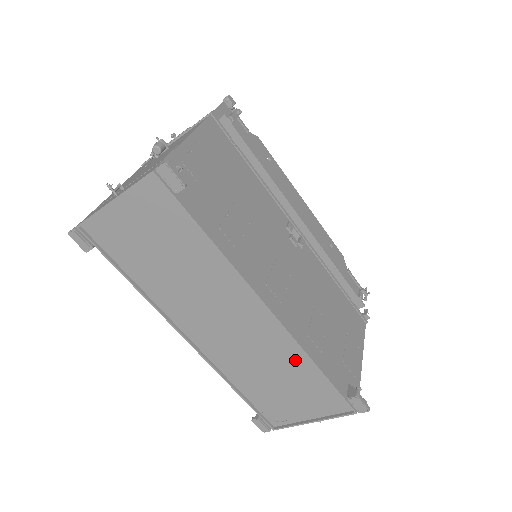
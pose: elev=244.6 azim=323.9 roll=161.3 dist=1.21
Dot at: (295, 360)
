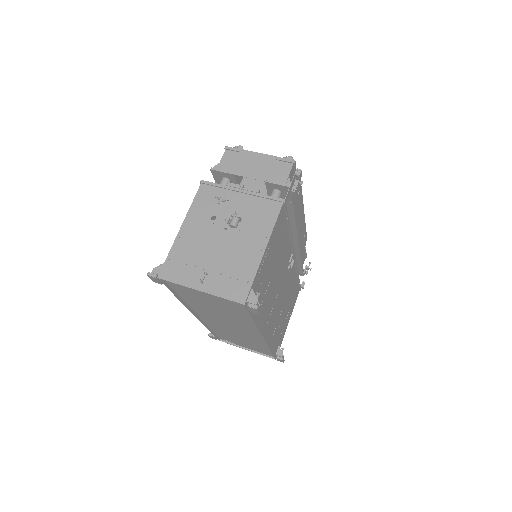
Dot at: (259, 343)
